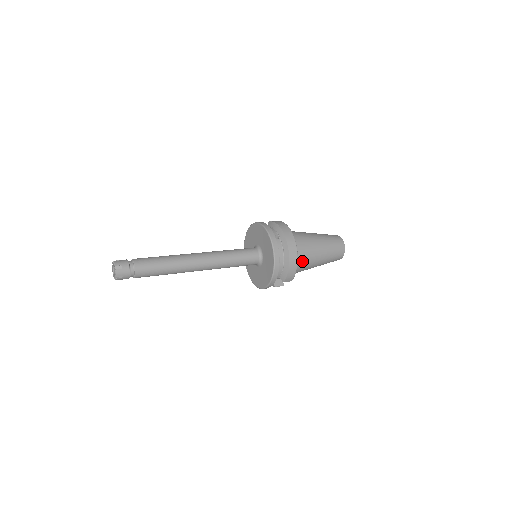
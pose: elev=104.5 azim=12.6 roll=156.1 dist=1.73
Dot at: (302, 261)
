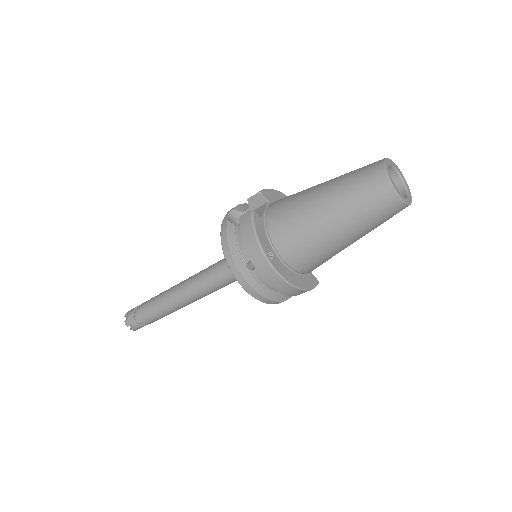
Dot at: (318, 263)
